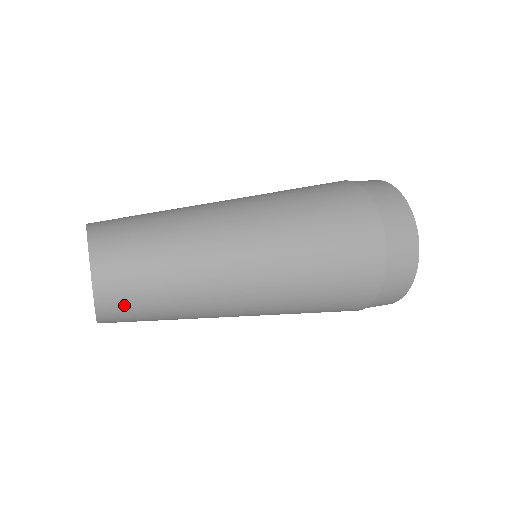
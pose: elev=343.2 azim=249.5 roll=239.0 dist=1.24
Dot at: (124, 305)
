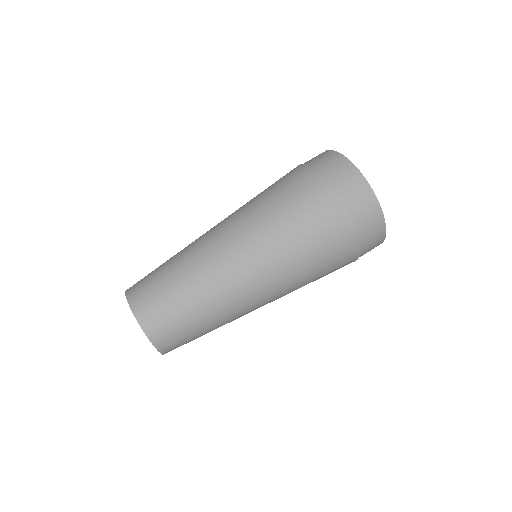
Dot at: (174, 339)
